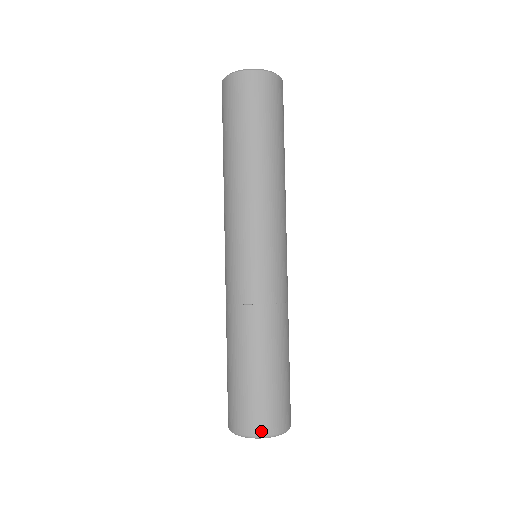
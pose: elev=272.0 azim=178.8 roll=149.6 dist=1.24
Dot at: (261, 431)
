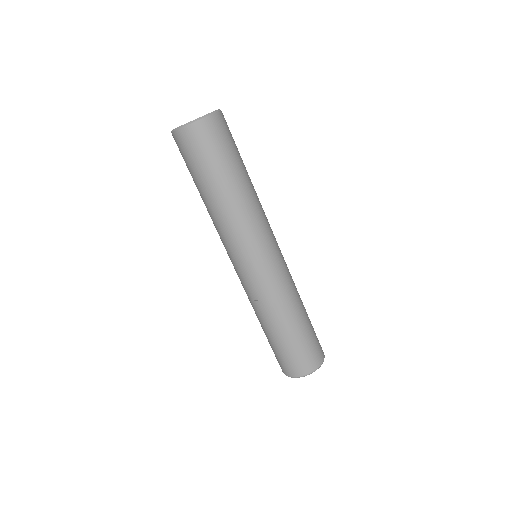
Dot at: (286, 373)
